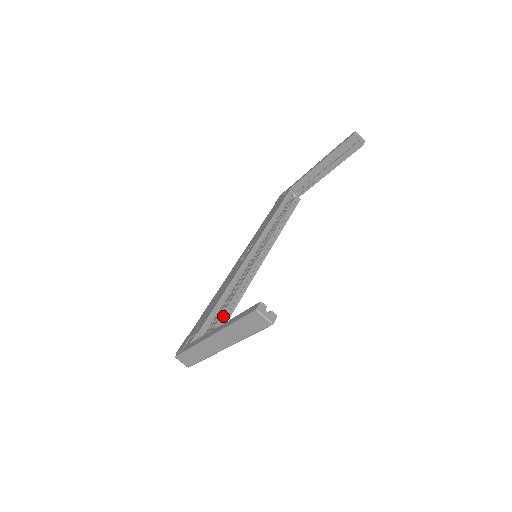
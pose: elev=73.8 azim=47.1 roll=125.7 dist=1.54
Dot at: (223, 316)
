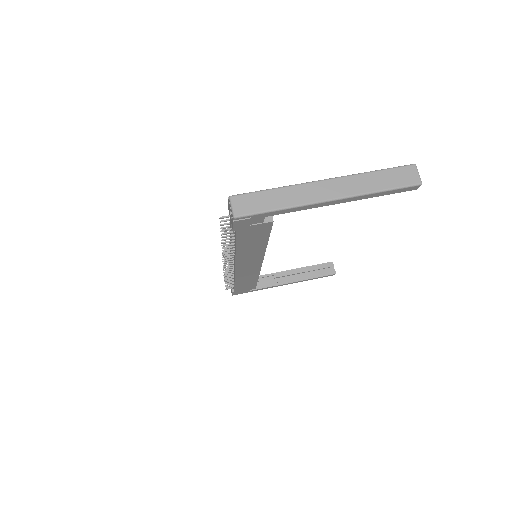
Dot at: occluded
